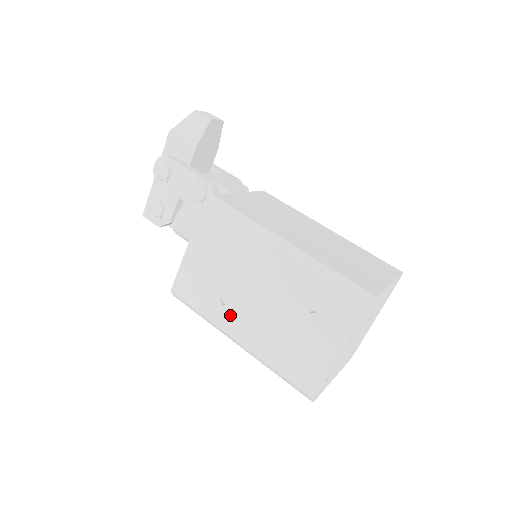
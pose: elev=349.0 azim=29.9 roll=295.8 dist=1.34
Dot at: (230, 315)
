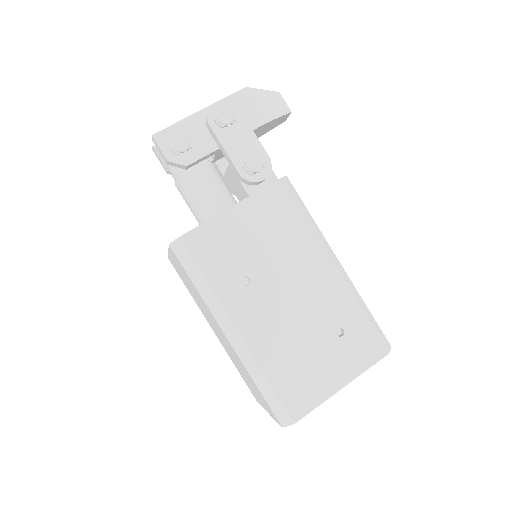
Dot at: (246, 300)
